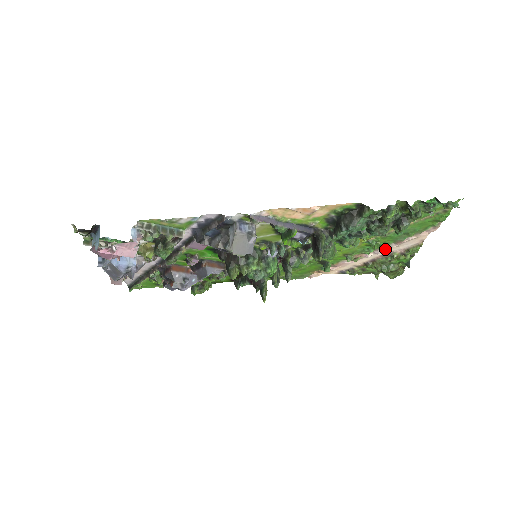
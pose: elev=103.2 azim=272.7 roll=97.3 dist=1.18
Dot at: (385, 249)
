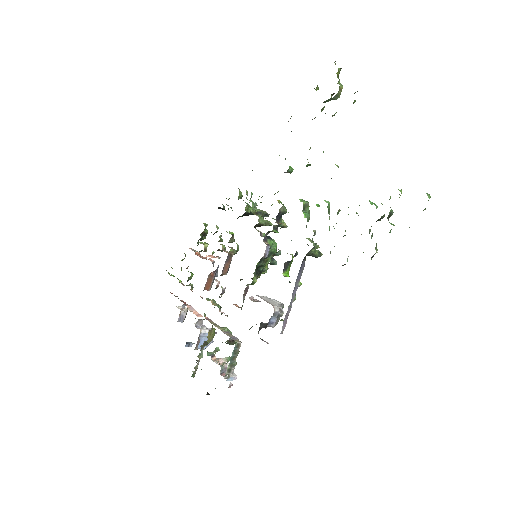
Dot at: occluded
